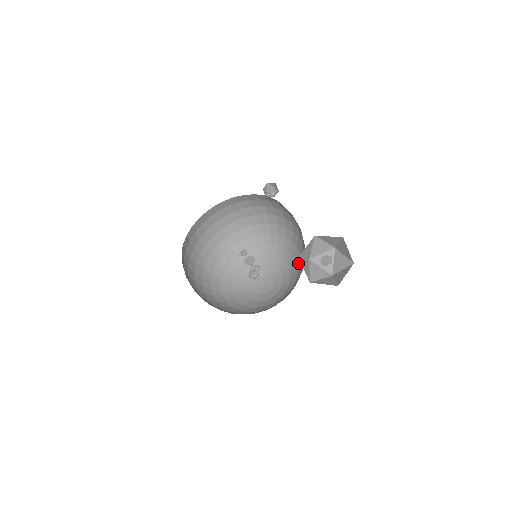
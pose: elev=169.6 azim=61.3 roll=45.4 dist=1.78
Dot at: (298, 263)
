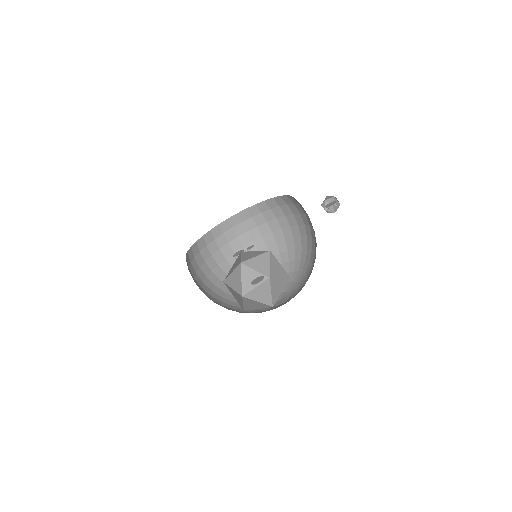
Dot at: occluded
